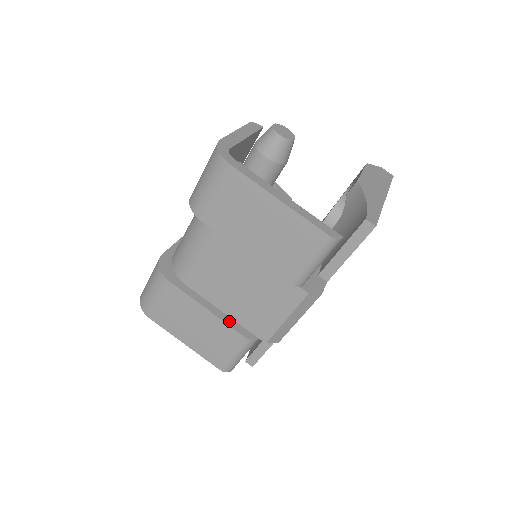
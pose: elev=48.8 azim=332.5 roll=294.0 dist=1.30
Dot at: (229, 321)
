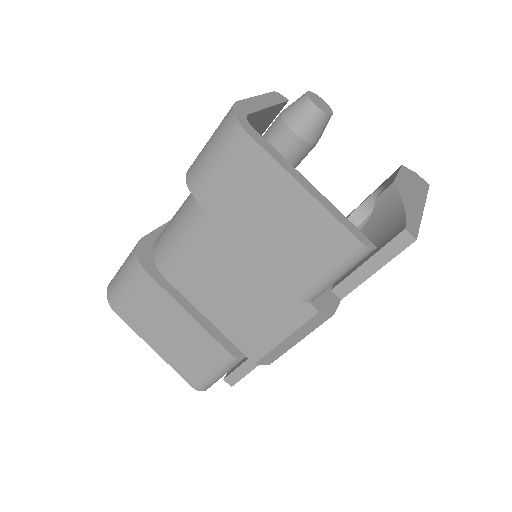
Dot at: (213, 331)
